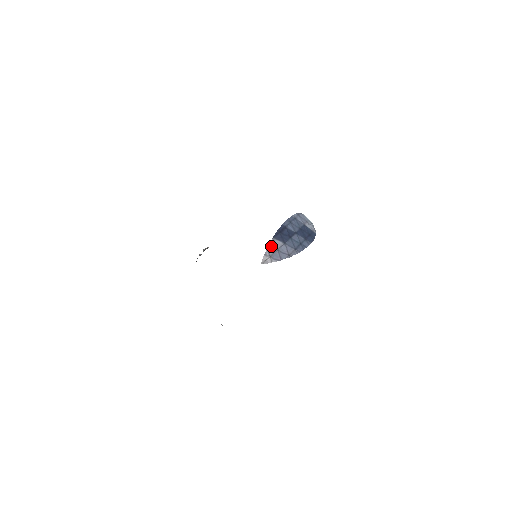
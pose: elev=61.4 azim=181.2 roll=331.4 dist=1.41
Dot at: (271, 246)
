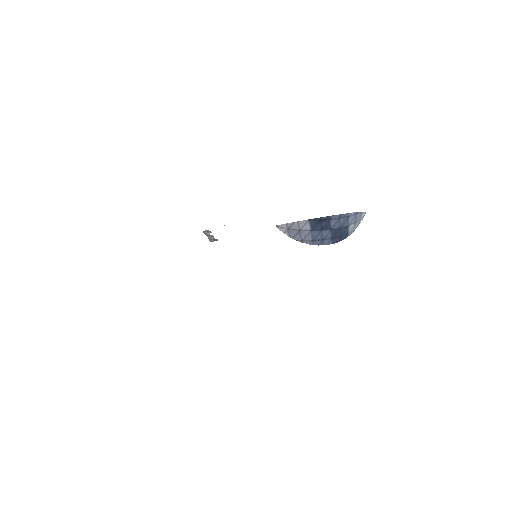
Dot at: (299, 223)
